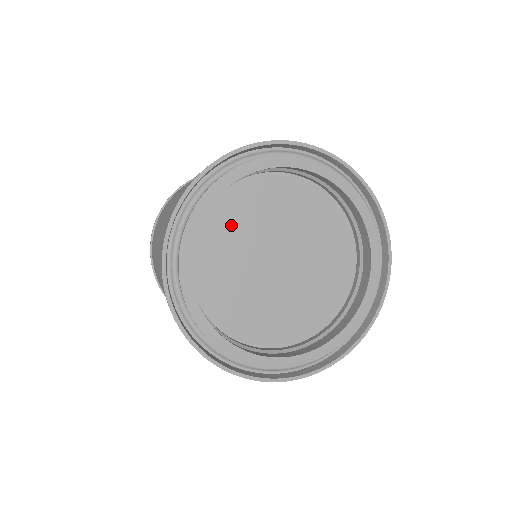
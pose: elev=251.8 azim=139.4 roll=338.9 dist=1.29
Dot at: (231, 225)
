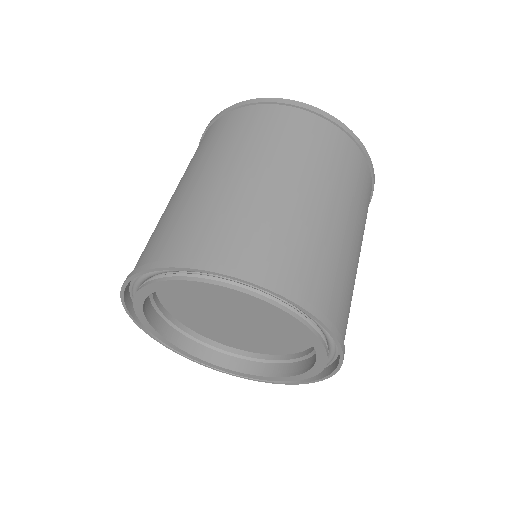
Dot at: occluded
